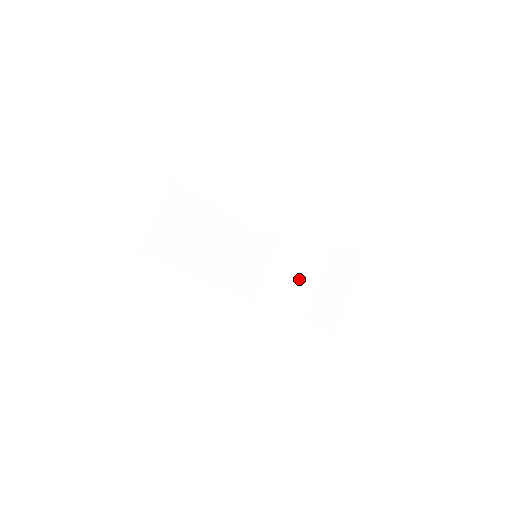
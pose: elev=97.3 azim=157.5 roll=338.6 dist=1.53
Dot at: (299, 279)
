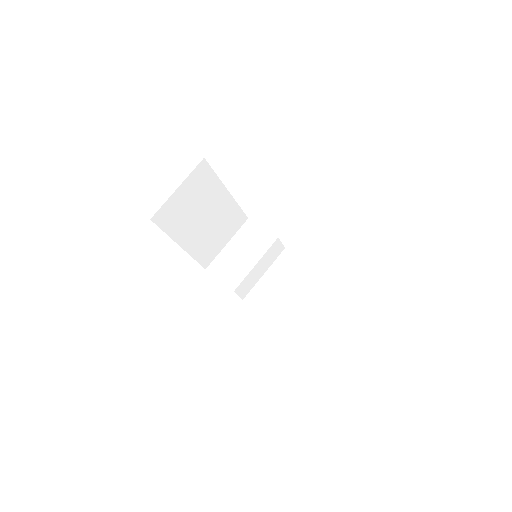
Dot at: (276, 280)
